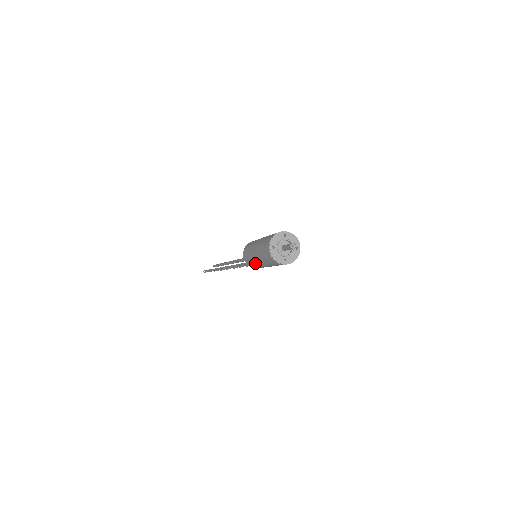
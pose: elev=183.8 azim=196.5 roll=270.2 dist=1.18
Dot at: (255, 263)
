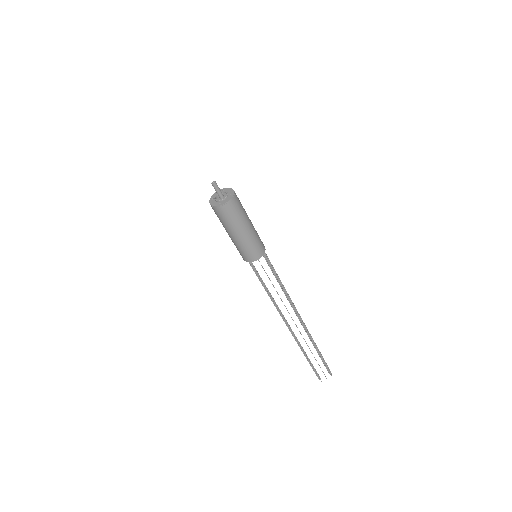
Dot at: (235, 244)
